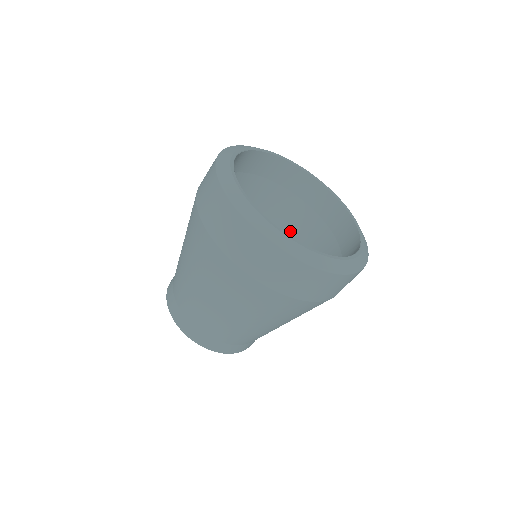
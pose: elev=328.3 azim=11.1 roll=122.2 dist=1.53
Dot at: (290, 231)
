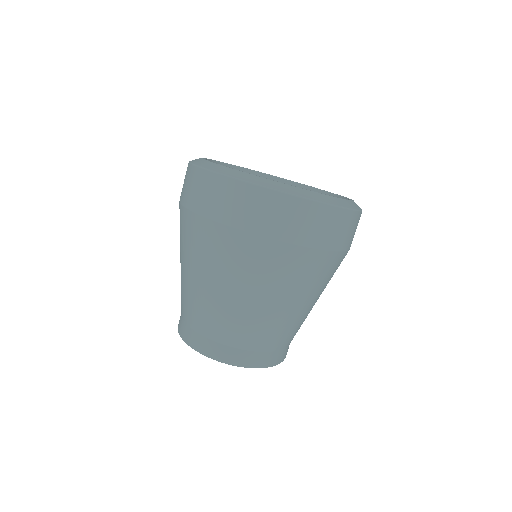
Dot at: occluded
